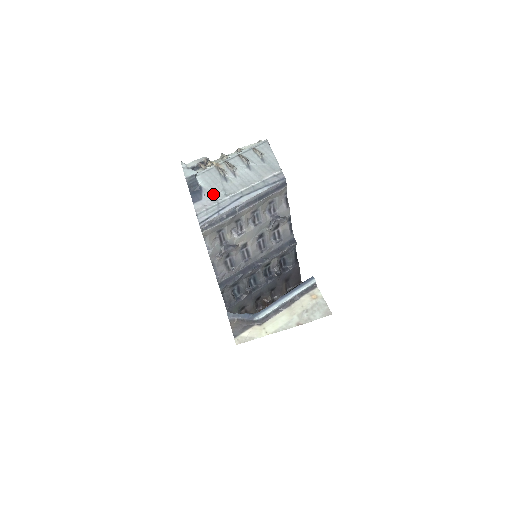
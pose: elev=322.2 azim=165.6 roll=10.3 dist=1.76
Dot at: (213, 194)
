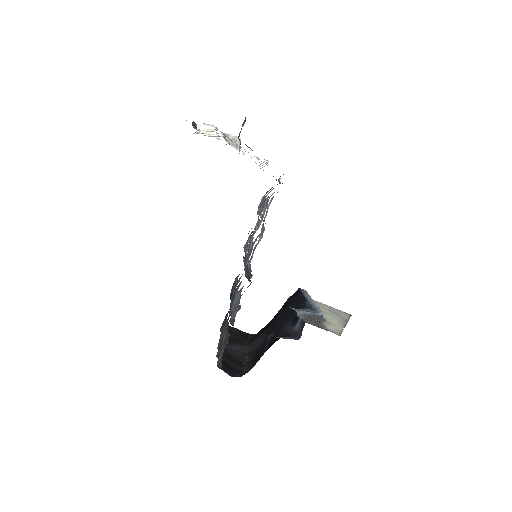
Dot at: occluded
